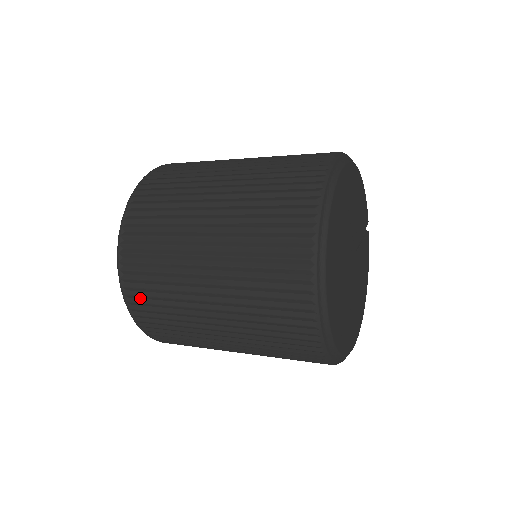
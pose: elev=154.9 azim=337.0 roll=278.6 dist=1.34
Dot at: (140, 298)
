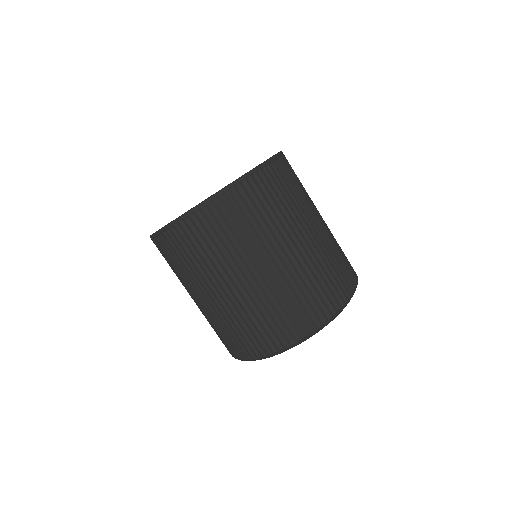
Dot at: occluded
